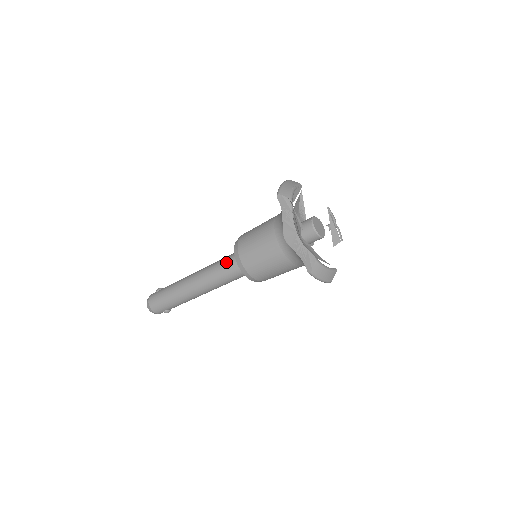
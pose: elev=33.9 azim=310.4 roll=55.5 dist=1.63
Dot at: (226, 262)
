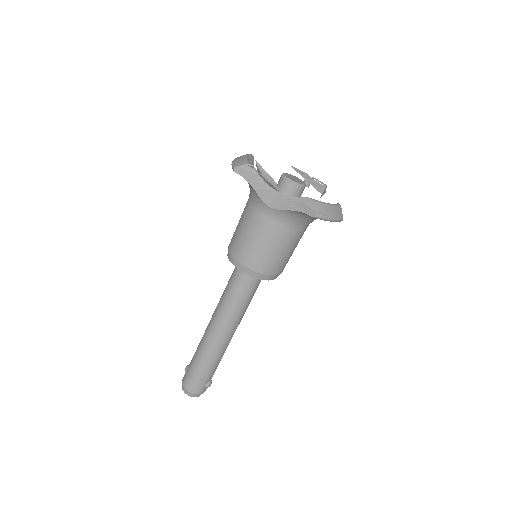
Dot at: (231, 283)
